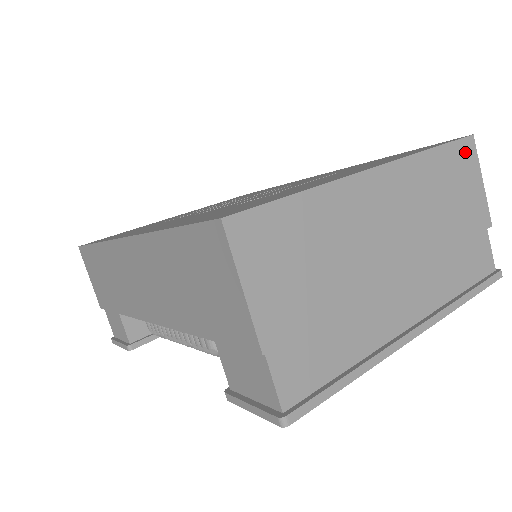
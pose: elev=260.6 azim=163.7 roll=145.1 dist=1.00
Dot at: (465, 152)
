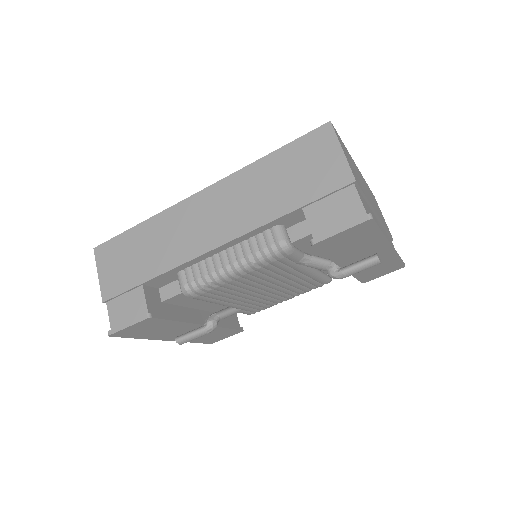
Dot at: (375, 199)
